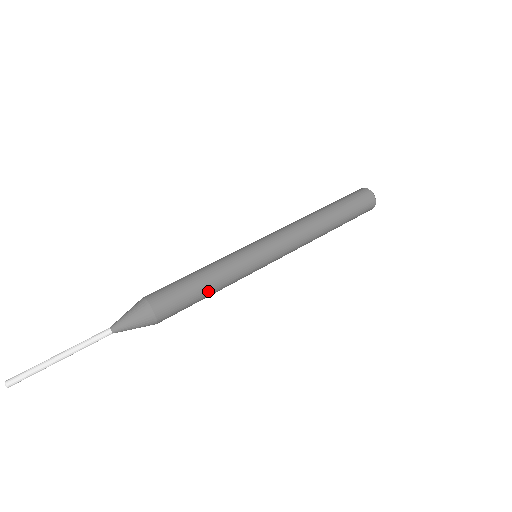
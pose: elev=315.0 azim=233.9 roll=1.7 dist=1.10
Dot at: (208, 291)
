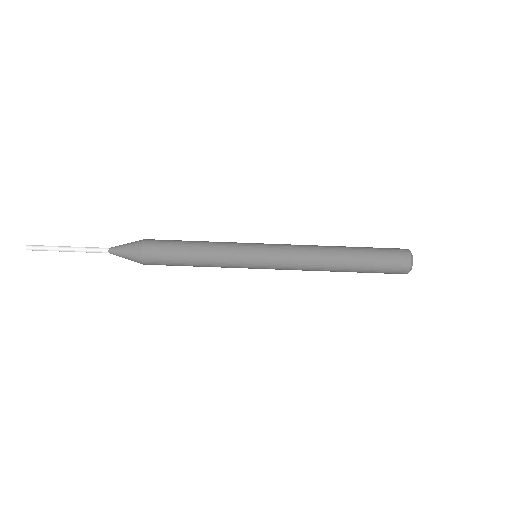
Dot at: (193, 262)
